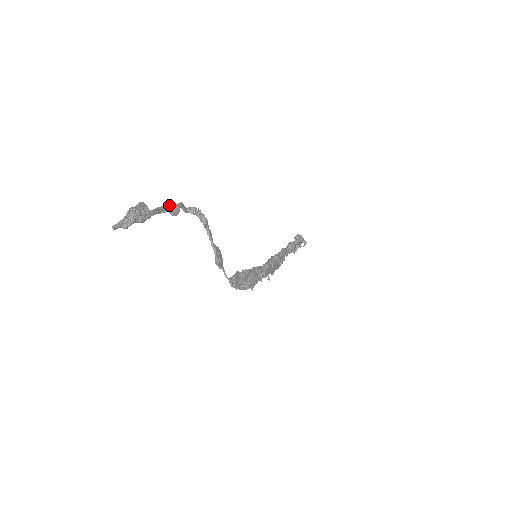
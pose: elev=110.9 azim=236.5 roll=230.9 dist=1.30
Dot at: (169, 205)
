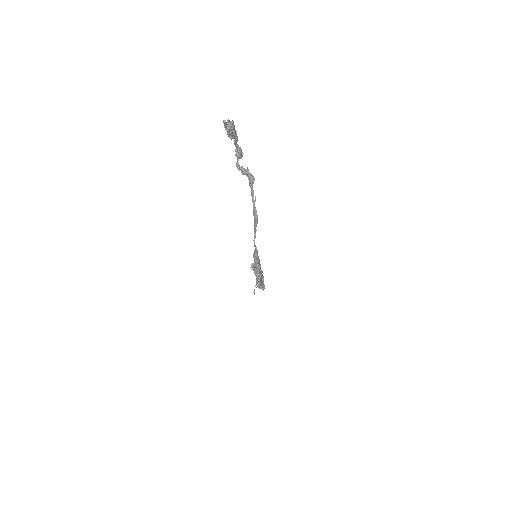
Dot at: (238, 146)
